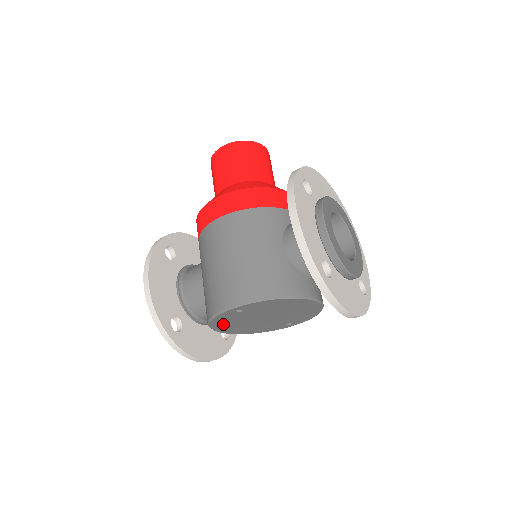
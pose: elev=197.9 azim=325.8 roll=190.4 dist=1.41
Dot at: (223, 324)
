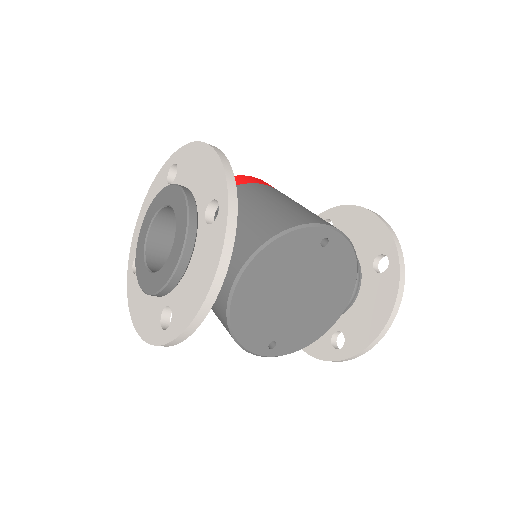
Dot at: (275, 257)
